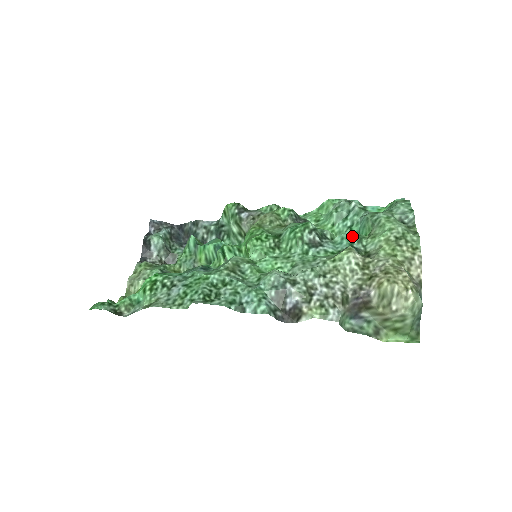
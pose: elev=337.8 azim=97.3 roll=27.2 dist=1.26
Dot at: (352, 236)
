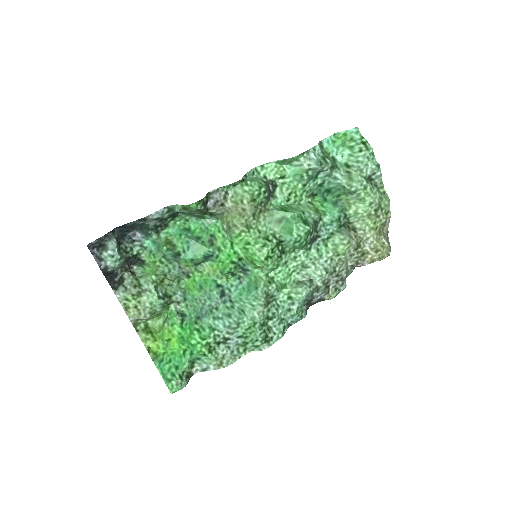
Dot at: (340, 217)
